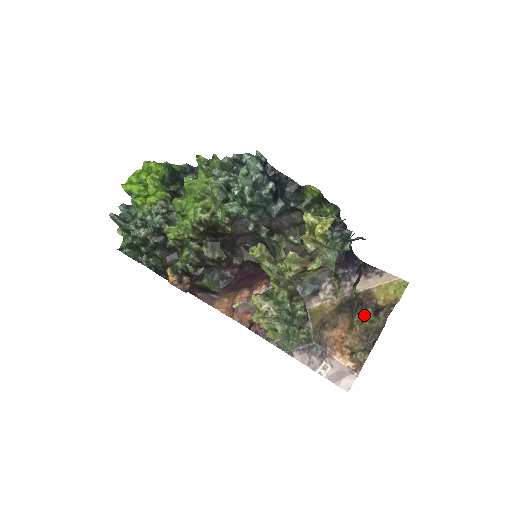
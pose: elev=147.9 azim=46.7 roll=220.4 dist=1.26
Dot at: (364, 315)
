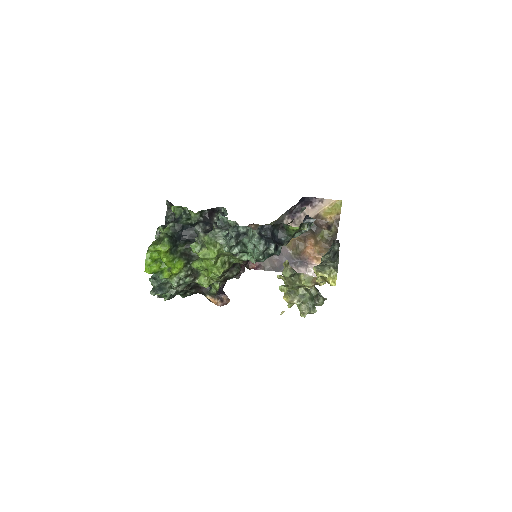
Dot at: (321, 232)
